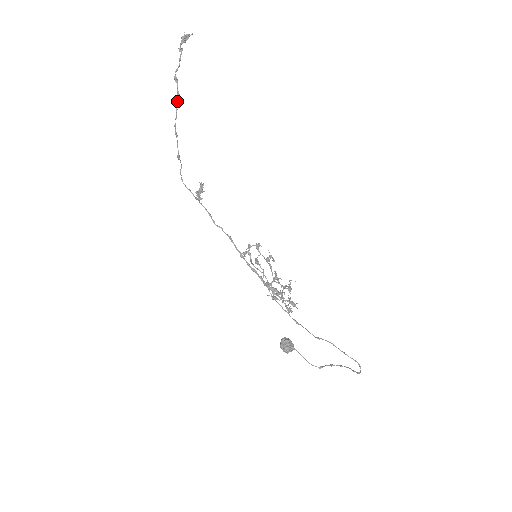
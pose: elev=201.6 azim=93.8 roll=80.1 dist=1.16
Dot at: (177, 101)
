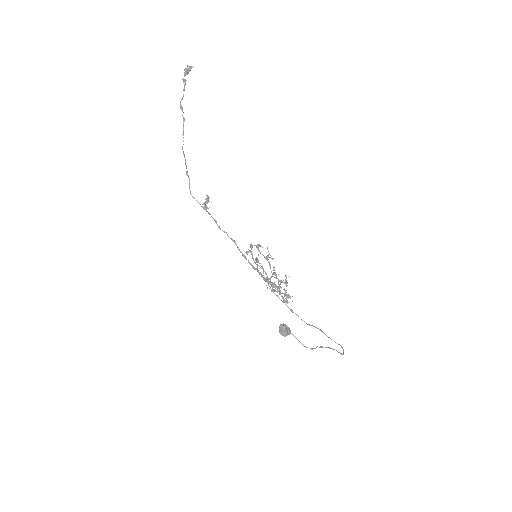
Dot at: (183, 127)
